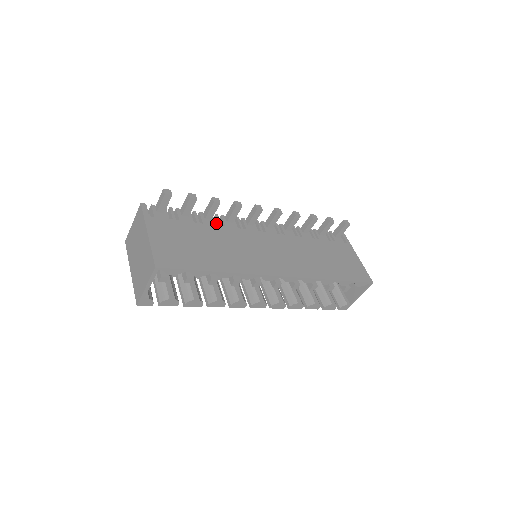
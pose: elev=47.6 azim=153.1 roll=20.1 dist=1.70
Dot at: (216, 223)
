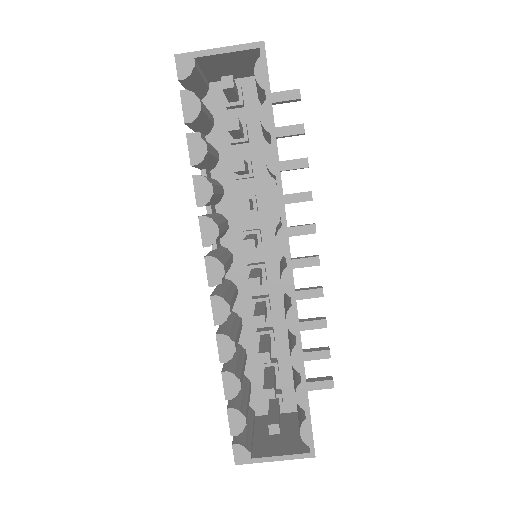
Dot at: occluded
